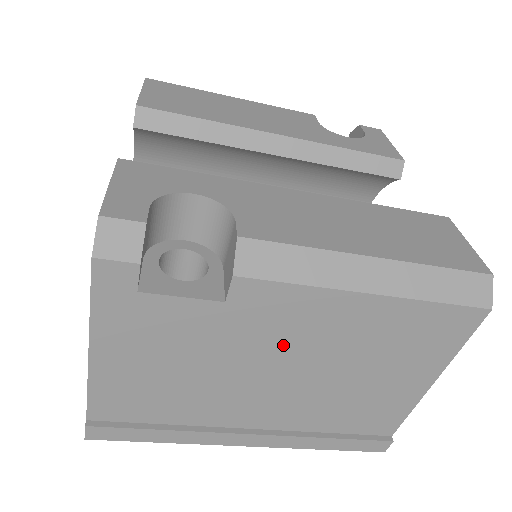
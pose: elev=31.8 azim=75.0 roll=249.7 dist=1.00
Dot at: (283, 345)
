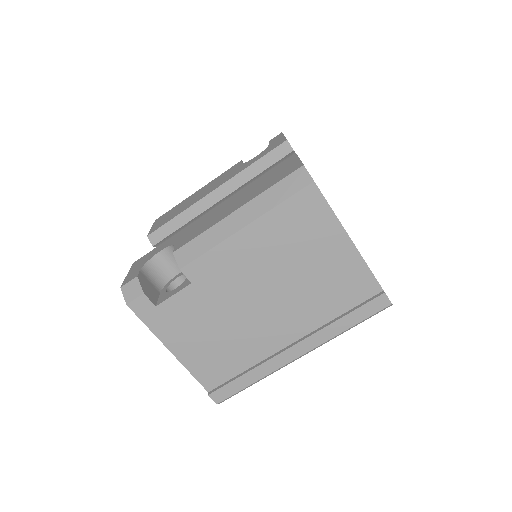
Dot at: (242, 283)
